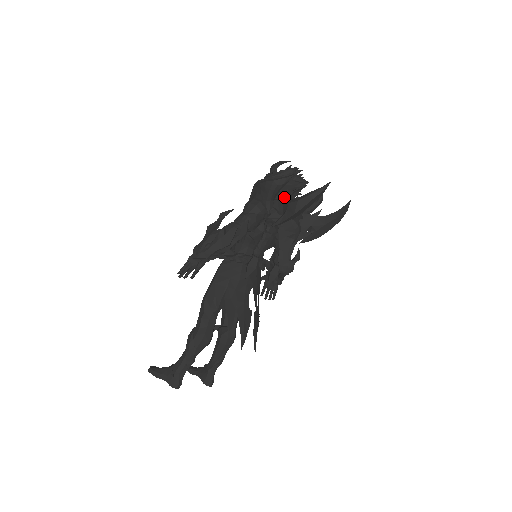
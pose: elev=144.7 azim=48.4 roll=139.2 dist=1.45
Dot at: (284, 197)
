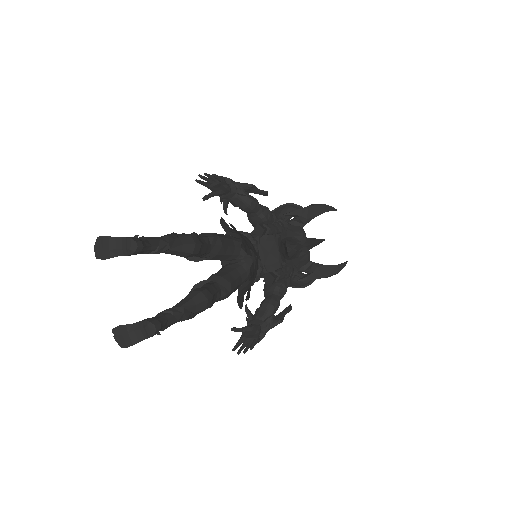
Dot at: occluded
